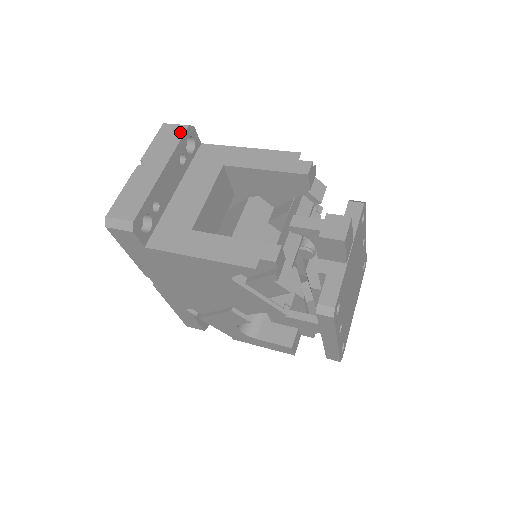
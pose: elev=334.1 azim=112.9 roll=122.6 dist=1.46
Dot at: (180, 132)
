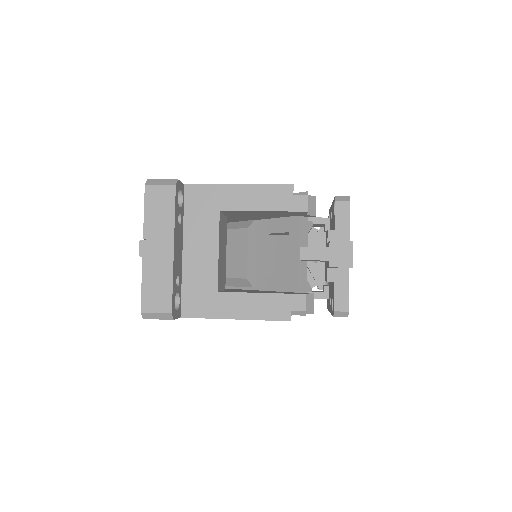
Dot at: (170, 196)
